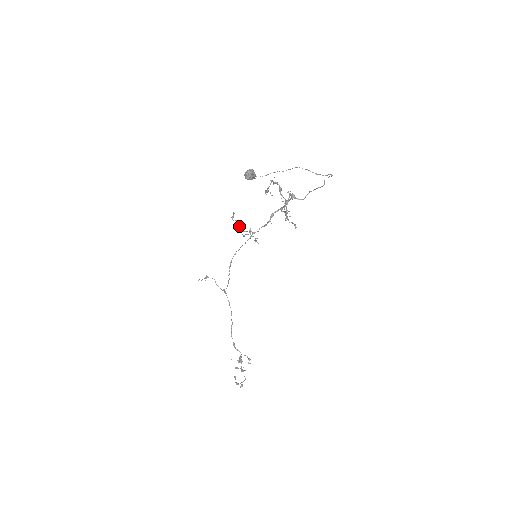
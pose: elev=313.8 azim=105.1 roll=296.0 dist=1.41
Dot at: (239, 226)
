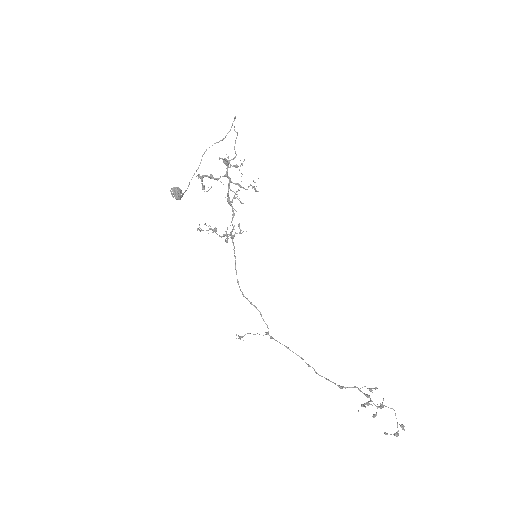
Dot at: (214, 228)
